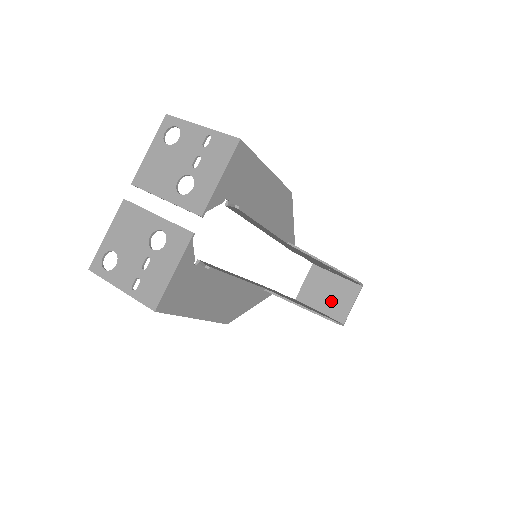
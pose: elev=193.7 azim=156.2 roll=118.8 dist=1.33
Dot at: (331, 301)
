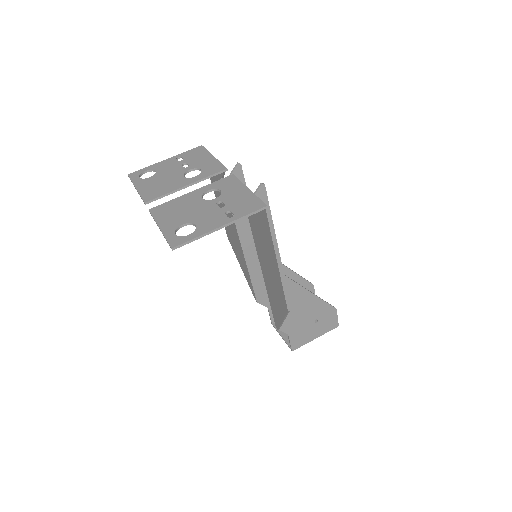
Dot at: occluded
